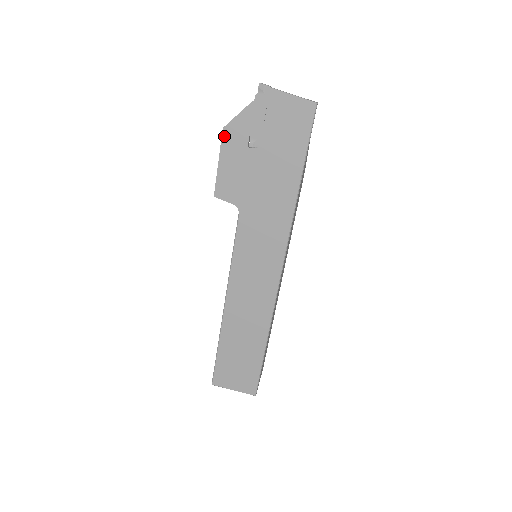
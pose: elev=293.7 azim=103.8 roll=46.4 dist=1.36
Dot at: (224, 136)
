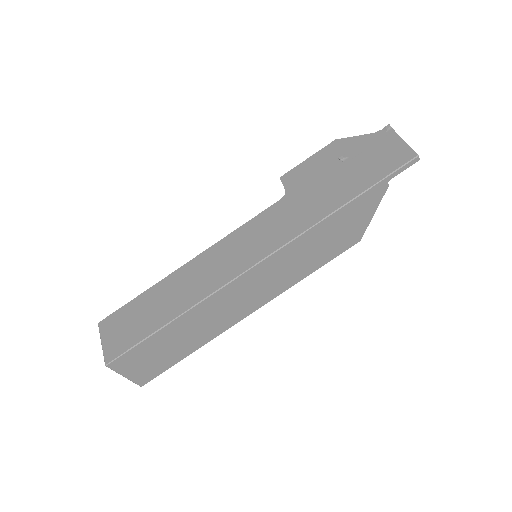
Dot at: (331, 144)
